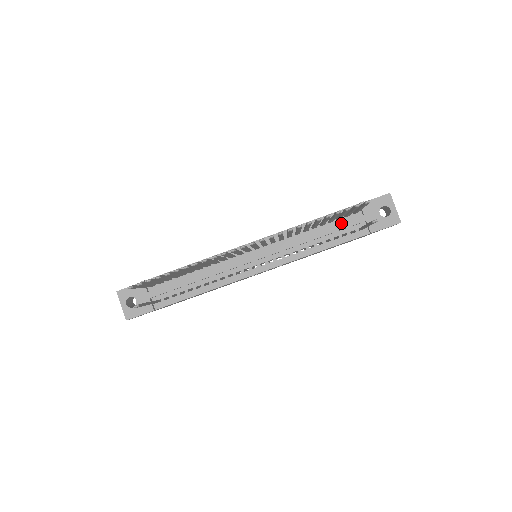
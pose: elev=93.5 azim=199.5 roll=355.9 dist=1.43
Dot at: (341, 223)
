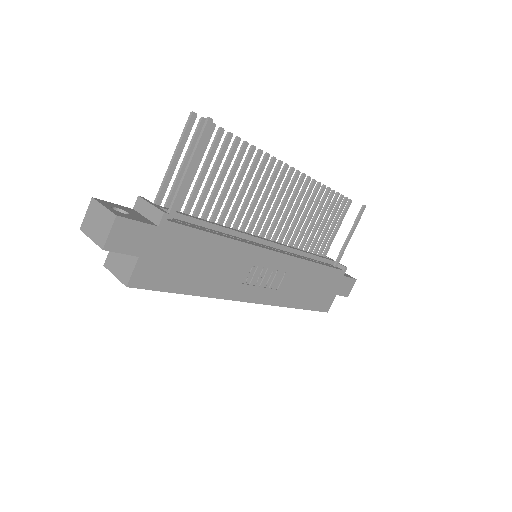
Dot at: occluded
